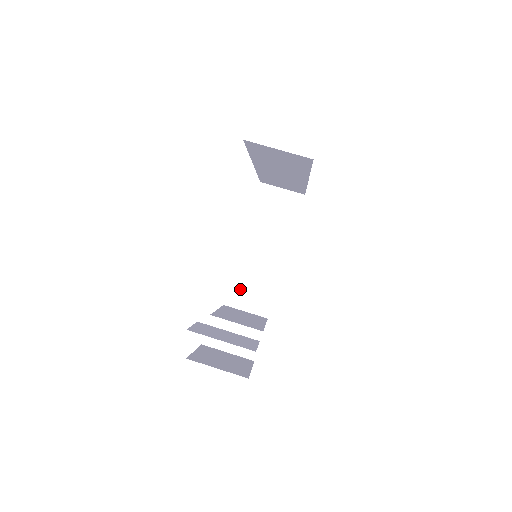
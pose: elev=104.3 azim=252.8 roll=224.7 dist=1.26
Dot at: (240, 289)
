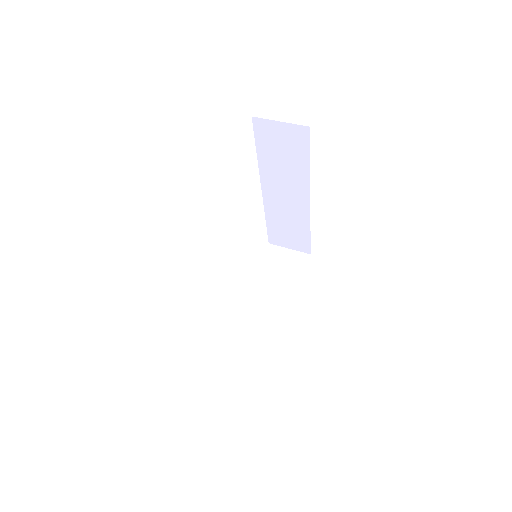
Dot at: occluded
